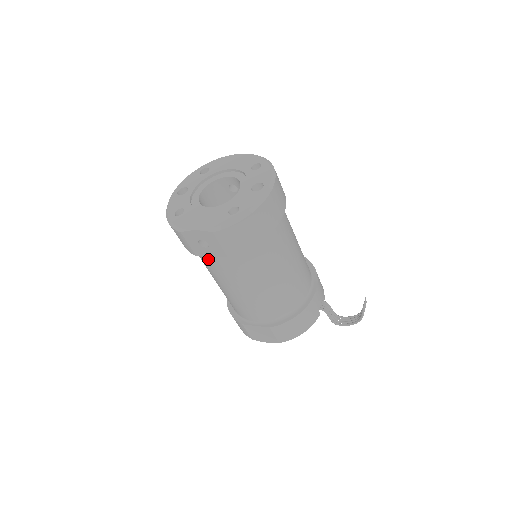
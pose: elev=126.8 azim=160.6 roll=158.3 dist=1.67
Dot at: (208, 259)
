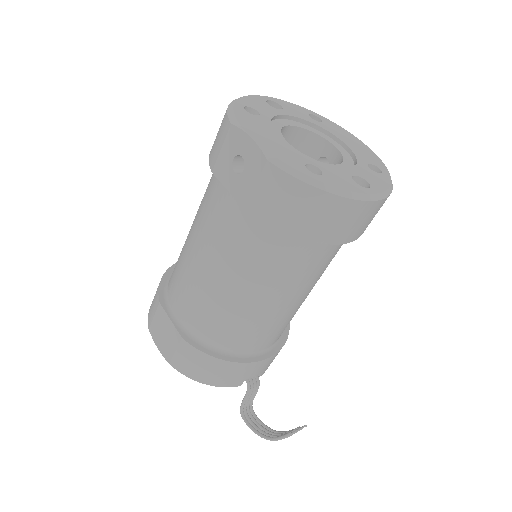
Dot at: (218, 191)
